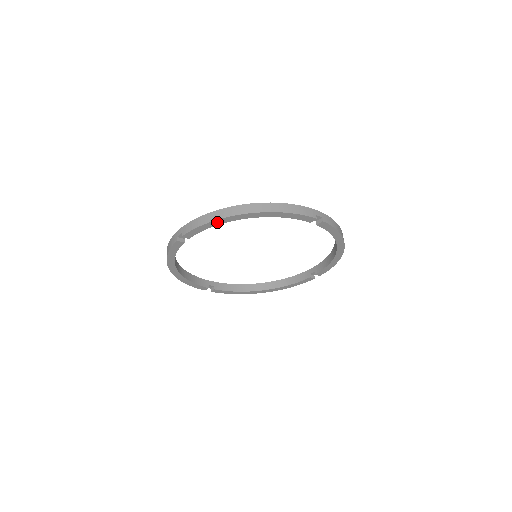
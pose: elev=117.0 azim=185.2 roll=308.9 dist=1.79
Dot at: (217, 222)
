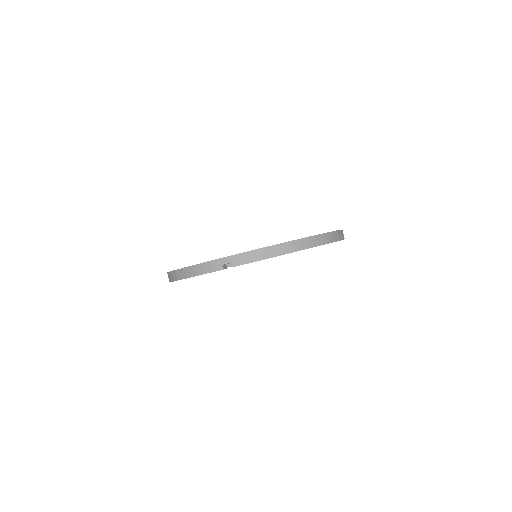
Dot at: occluded
